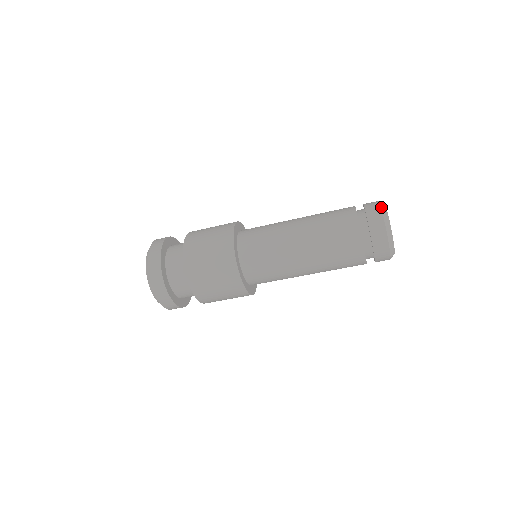
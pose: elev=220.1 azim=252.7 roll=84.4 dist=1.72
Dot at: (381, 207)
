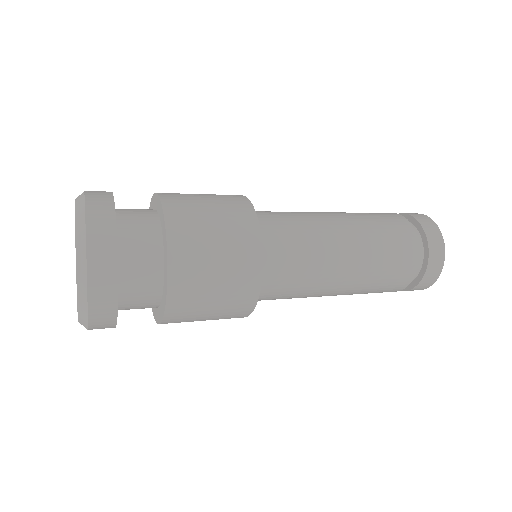
Dot at: occluded
